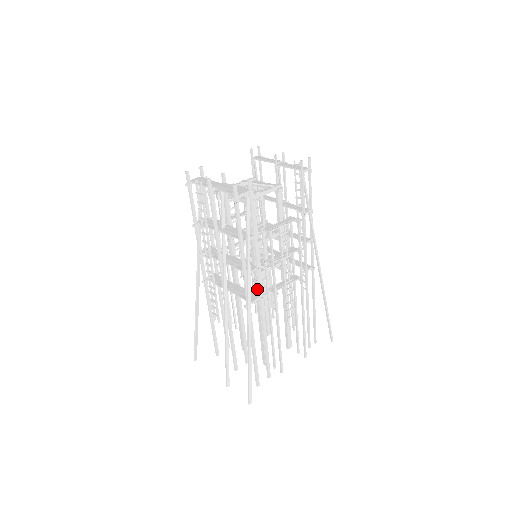
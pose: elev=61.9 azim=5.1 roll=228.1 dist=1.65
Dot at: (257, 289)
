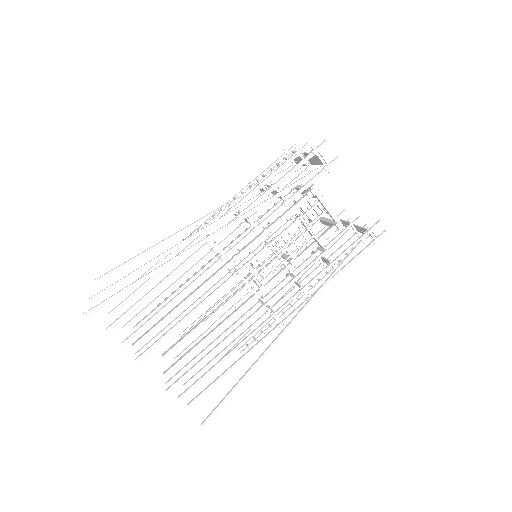
Dot at: (226, 264)
